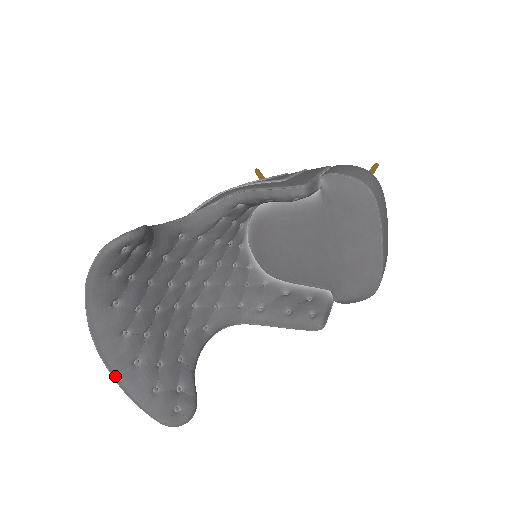
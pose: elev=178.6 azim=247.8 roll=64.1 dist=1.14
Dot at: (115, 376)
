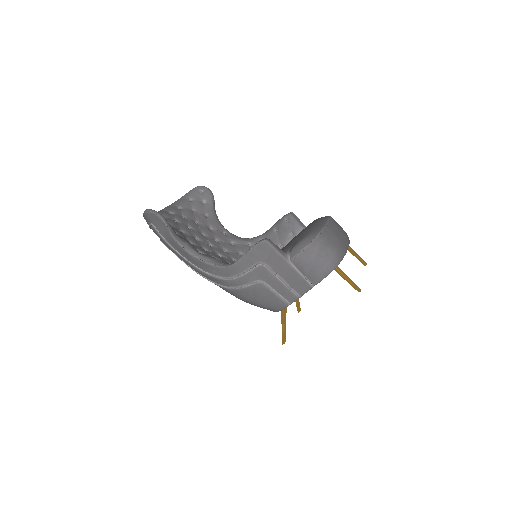
Dot at: occluded
